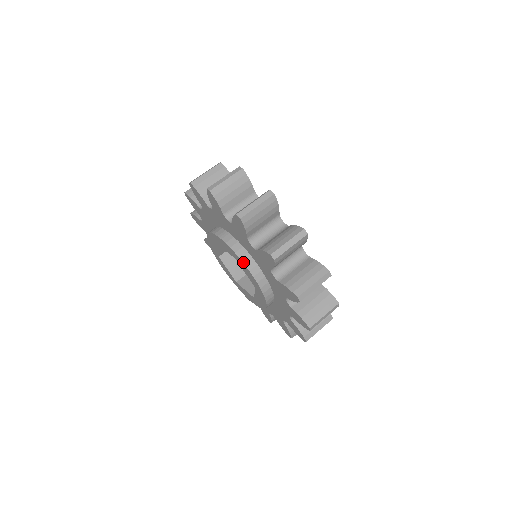
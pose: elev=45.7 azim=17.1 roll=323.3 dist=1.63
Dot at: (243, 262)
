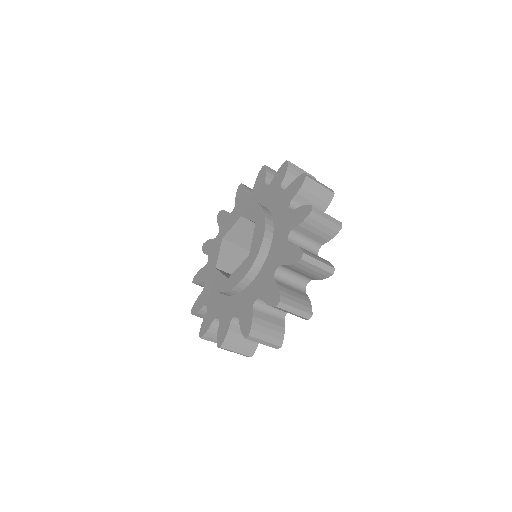
Dot at: (266, 221)
